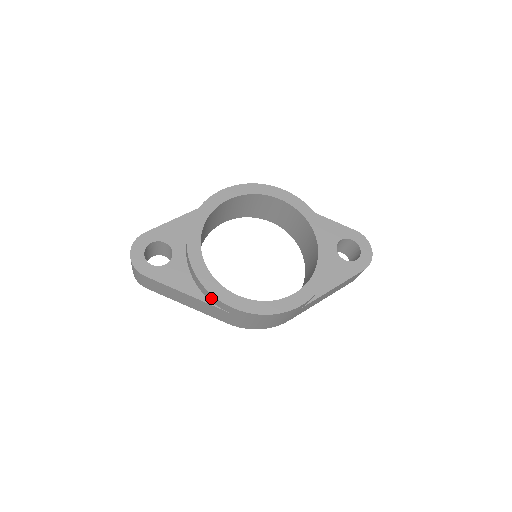
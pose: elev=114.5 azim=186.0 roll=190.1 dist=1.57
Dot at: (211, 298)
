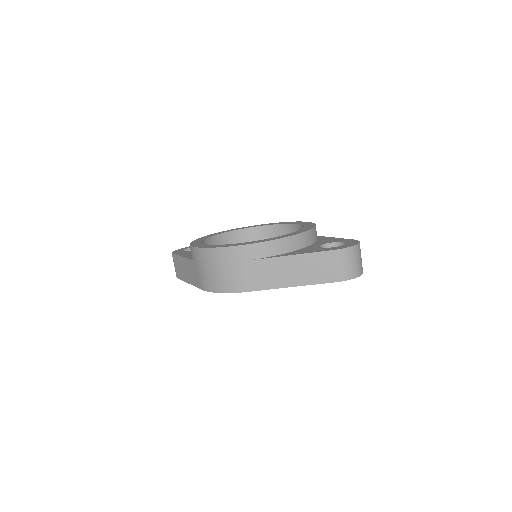
Dot at: occluded
